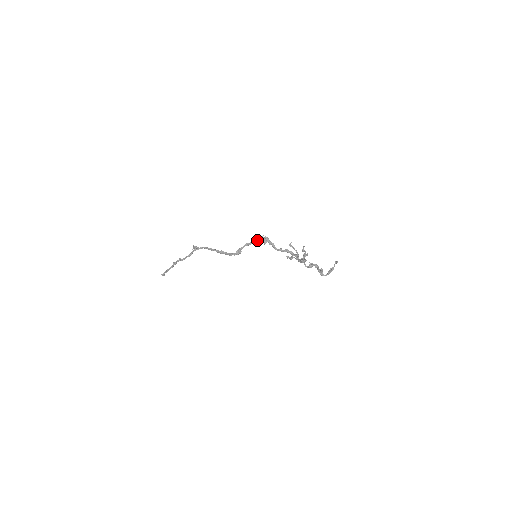
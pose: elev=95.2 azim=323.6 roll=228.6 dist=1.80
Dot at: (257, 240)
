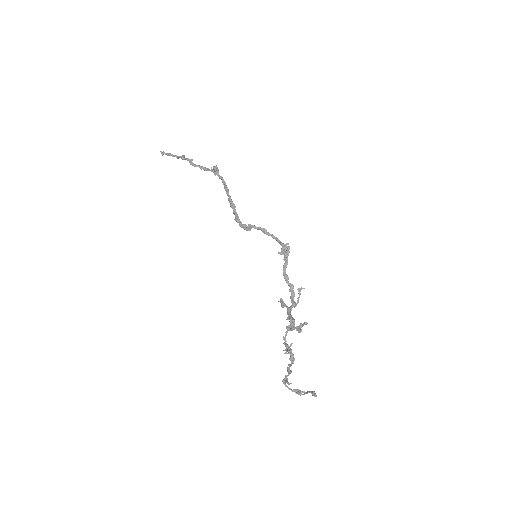
Dot at: (278, 239)
